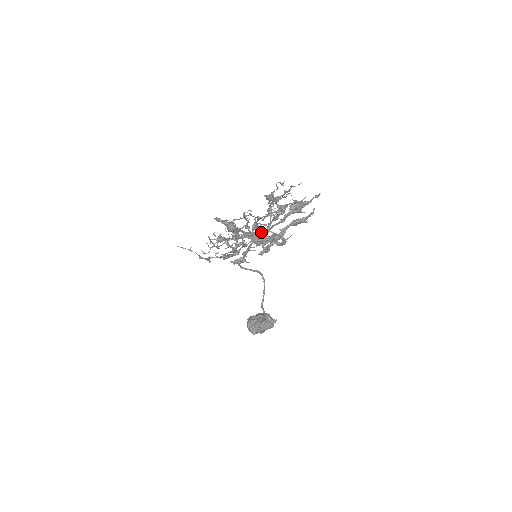
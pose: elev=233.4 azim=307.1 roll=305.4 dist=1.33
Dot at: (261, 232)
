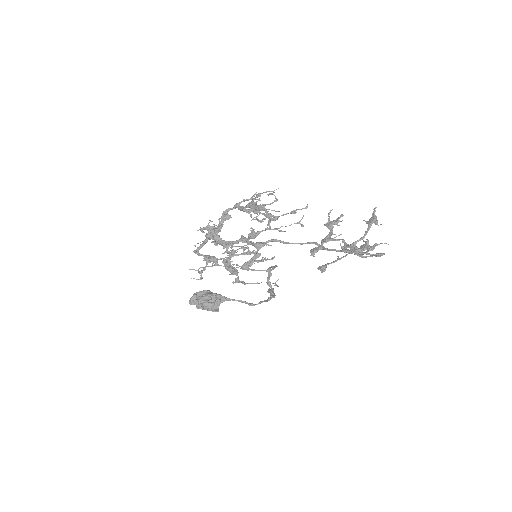
Dot at: occluded
